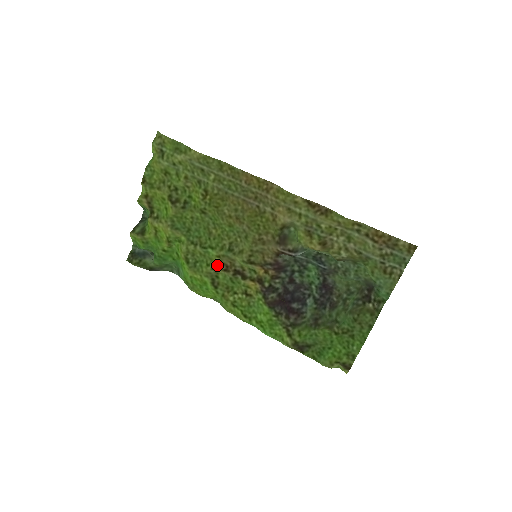
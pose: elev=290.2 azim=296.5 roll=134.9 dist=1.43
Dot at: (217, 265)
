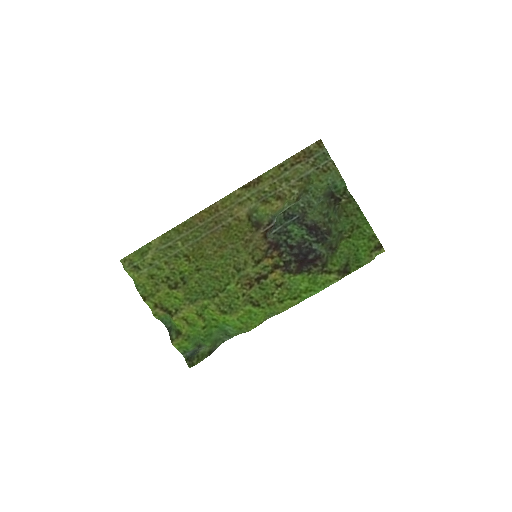
Dot at: (243, 290)
